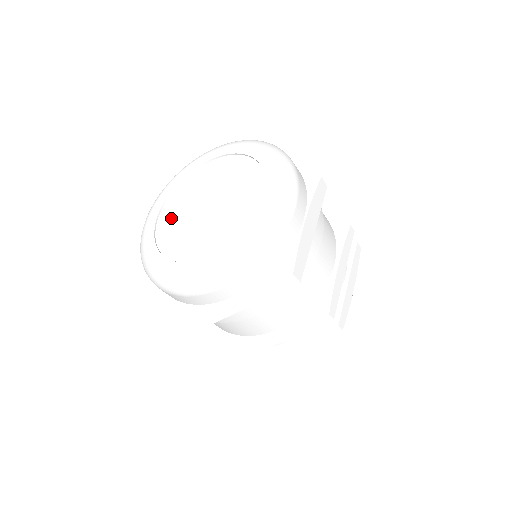
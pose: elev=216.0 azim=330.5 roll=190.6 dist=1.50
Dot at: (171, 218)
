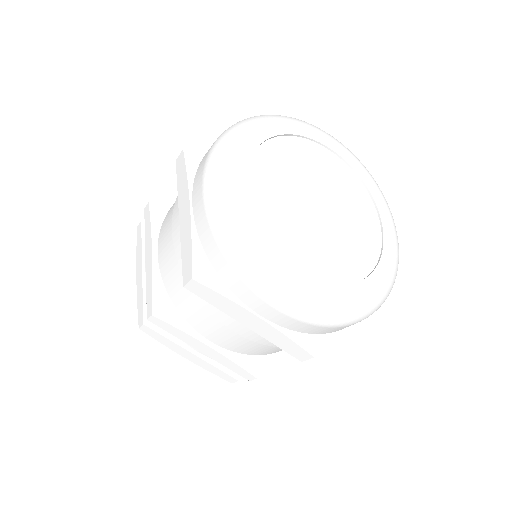
Dot at: (279, 163)
